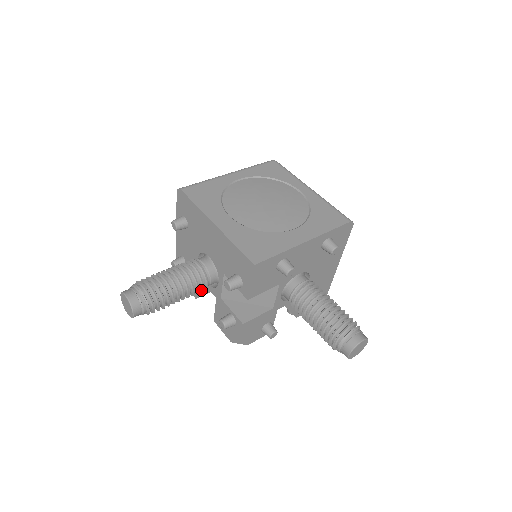
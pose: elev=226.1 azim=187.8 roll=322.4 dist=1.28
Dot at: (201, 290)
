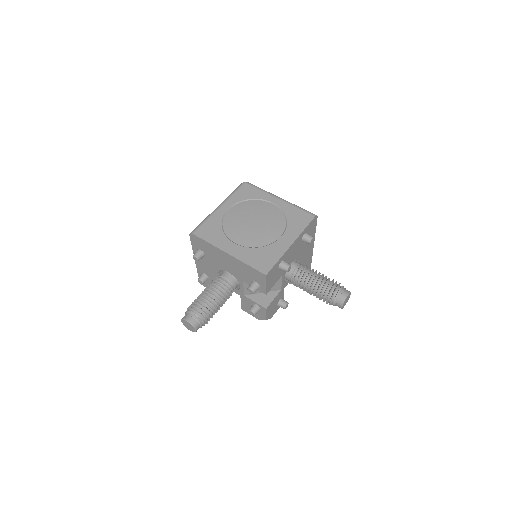
Dot at: occluded
